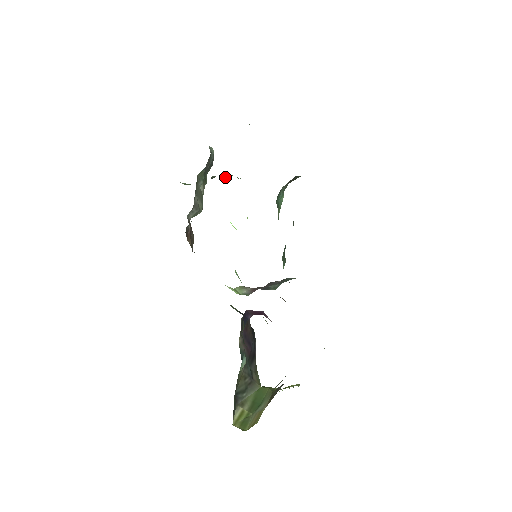
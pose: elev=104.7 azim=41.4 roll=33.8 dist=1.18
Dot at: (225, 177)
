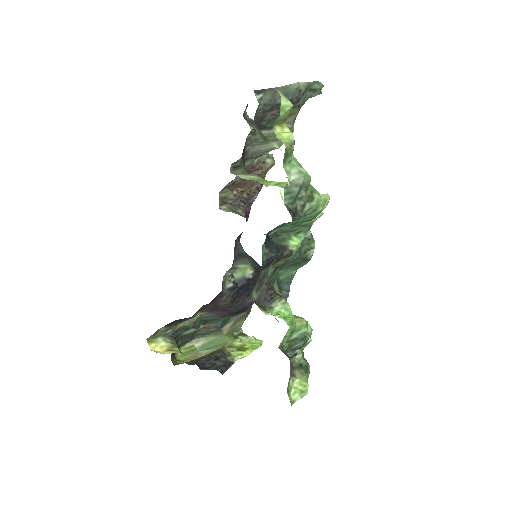
Dot at: occluded
